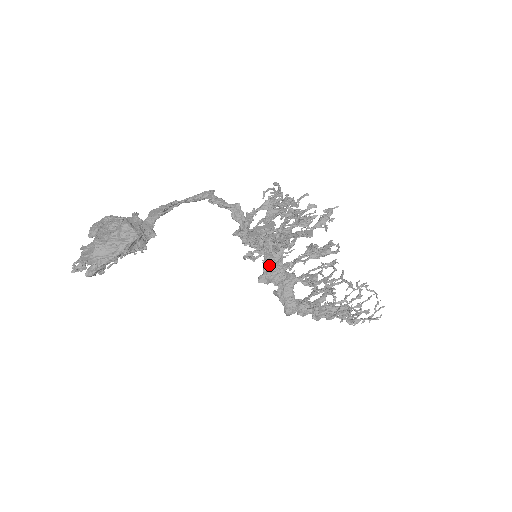
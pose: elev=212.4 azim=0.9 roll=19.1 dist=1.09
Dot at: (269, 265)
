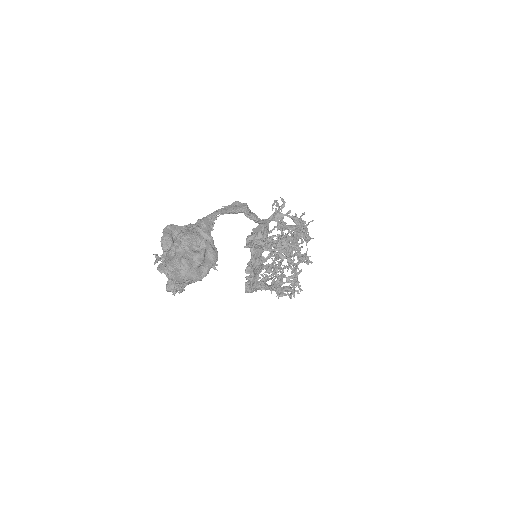
Dot at: (255, 259)
